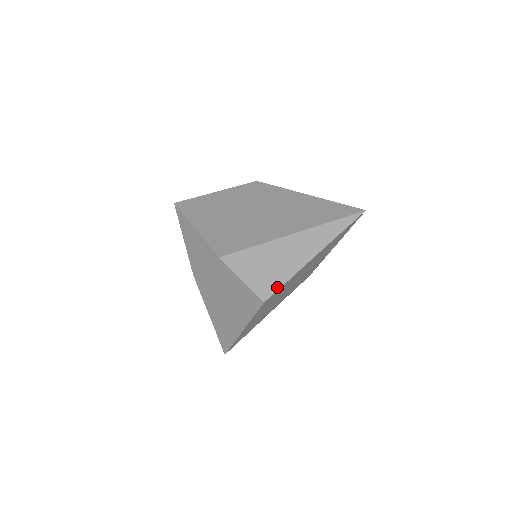
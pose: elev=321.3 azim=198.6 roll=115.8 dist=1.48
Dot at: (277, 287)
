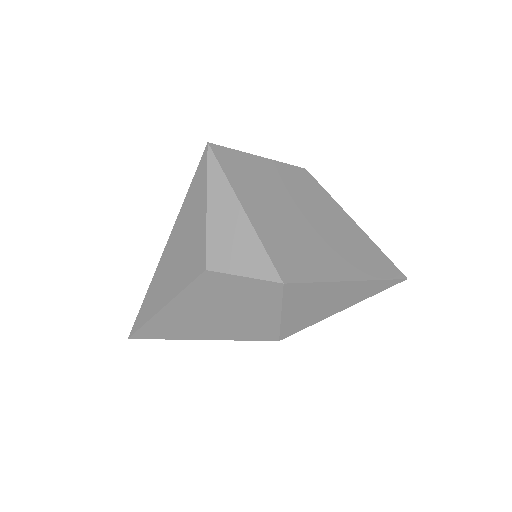
Dot at: (301, 328)
